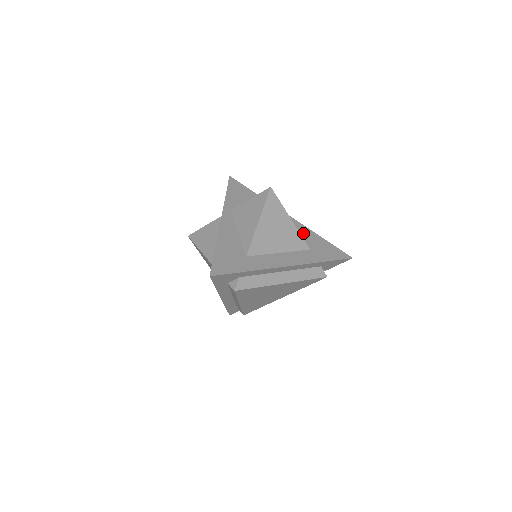
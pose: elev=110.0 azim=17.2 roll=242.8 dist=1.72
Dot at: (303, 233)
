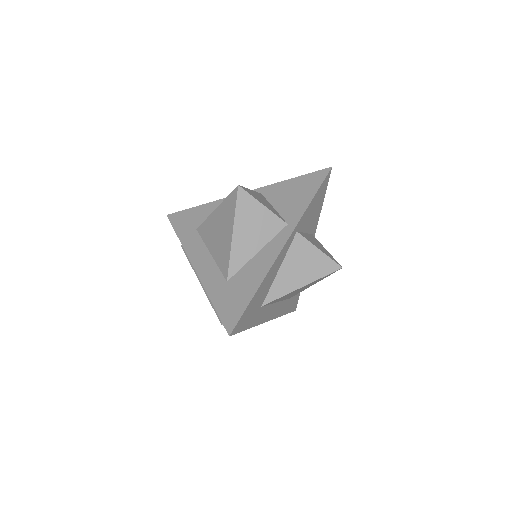
Dot at: occluded
